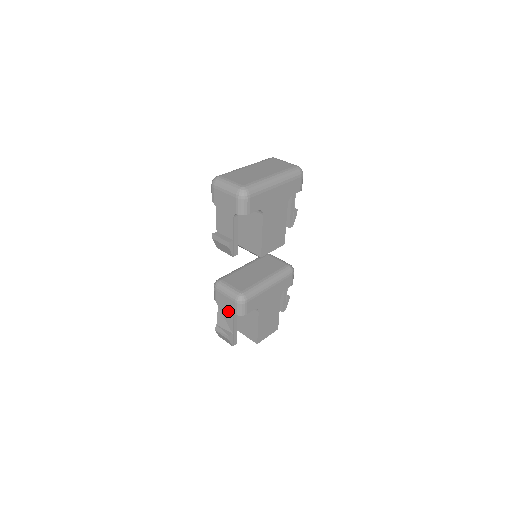
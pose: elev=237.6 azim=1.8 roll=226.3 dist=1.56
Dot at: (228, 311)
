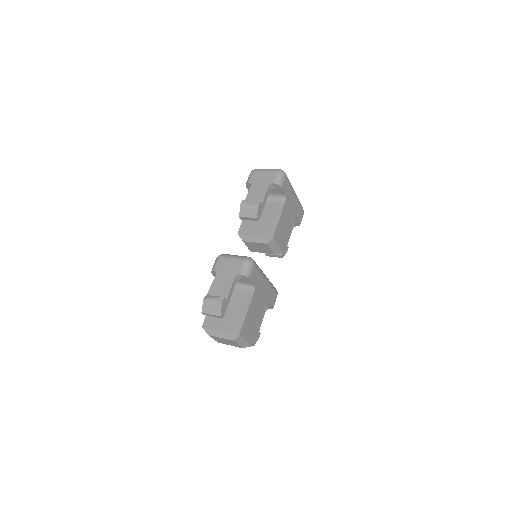
Dot at: (230, 274)
